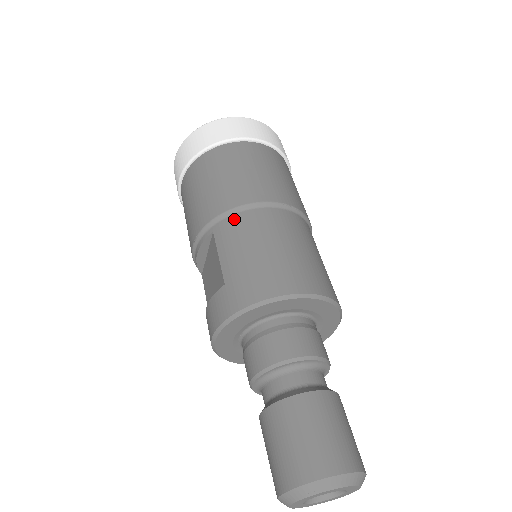
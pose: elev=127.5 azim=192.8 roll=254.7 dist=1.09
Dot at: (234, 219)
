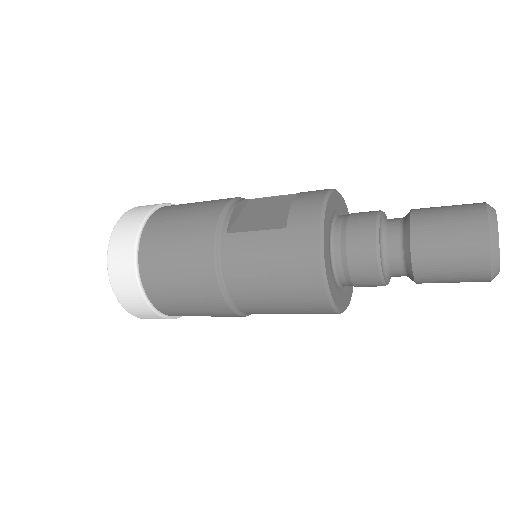
Dot at: occluded
